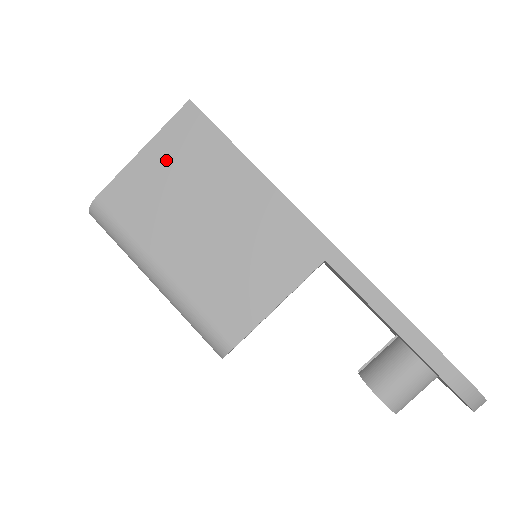
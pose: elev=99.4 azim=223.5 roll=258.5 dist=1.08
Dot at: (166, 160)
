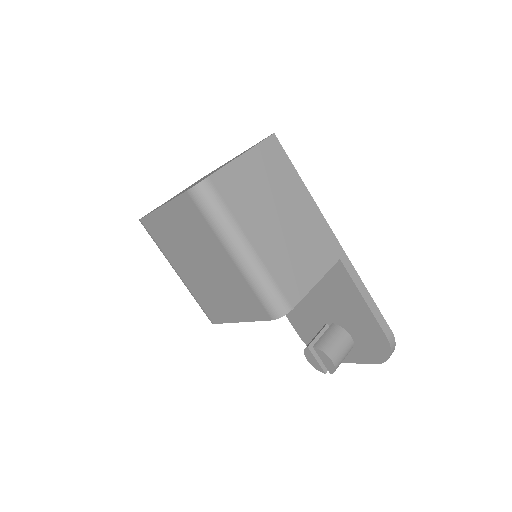
Dot at: (258, 167)
